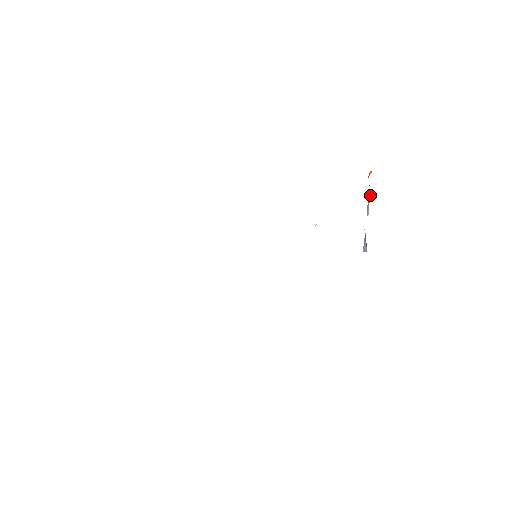
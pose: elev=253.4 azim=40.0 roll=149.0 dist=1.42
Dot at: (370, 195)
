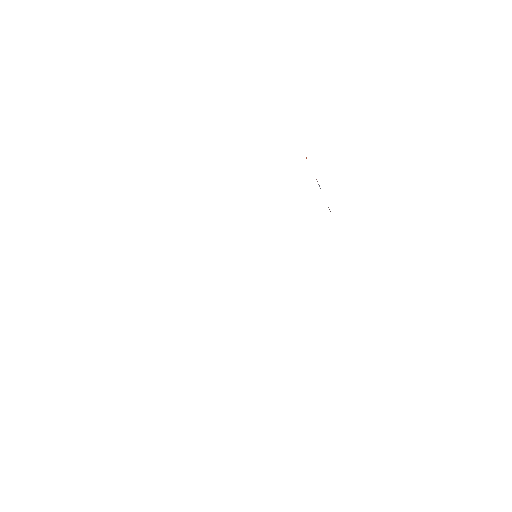
Dot at: occluded
